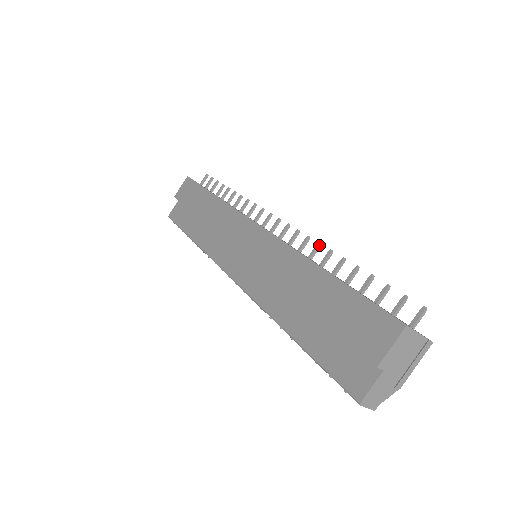
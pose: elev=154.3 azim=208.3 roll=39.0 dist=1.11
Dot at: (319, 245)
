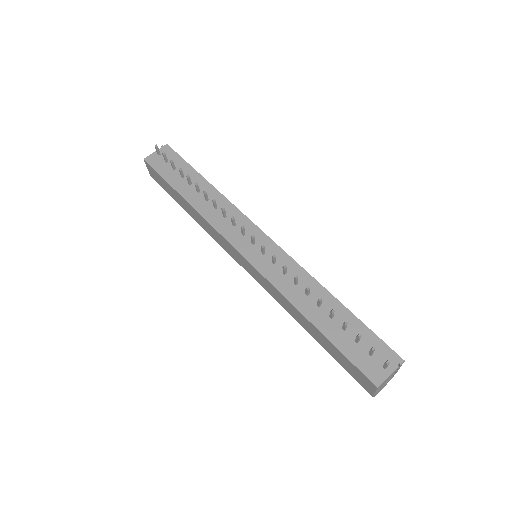
Dot at: (296, 278)
